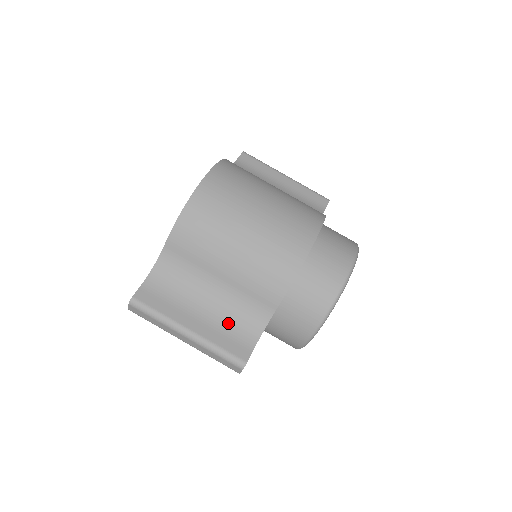
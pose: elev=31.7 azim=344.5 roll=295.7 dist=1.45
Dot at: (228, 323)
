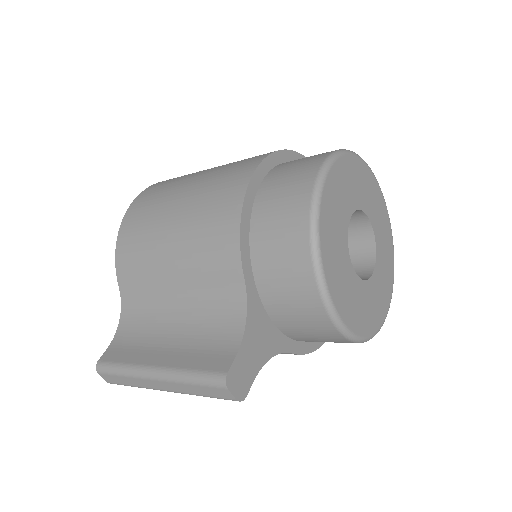
Dot at: (202, 336)
